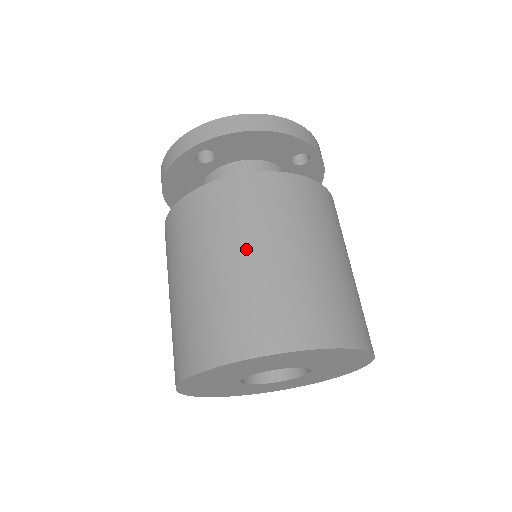
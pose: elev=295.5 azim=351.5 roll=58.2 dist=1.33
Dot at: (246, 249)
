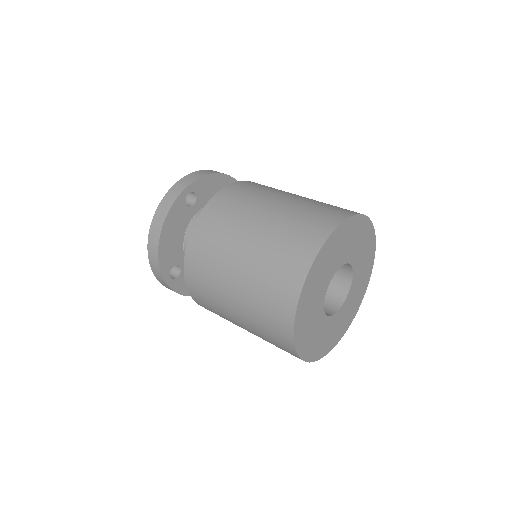
Dot at: (280, 198)
